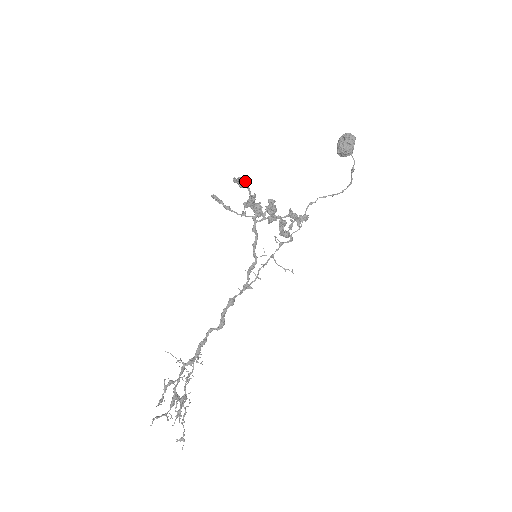
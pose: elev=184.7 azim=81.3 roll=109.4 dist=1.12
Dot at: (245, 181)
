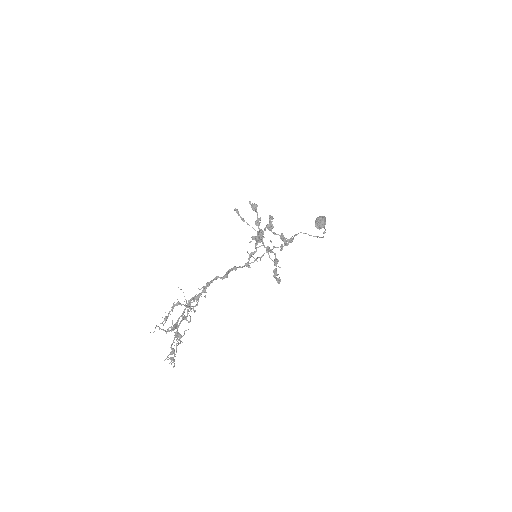
Dot at: (256, 206)
